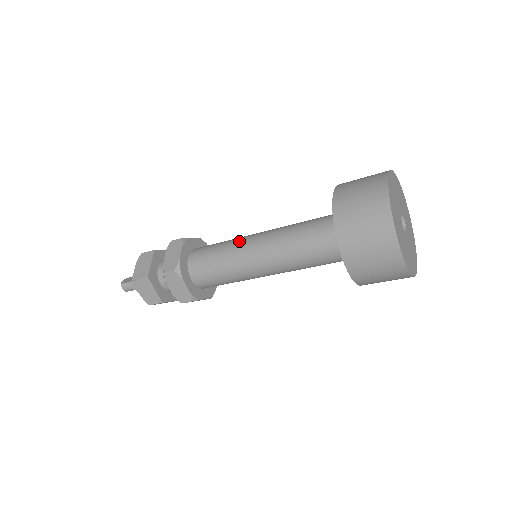
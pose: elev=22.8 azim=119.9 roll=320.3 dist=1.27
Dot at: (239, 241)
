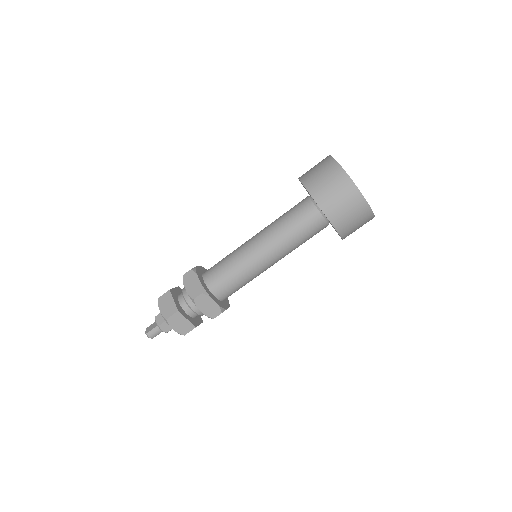
Dot at: (241, 249)
